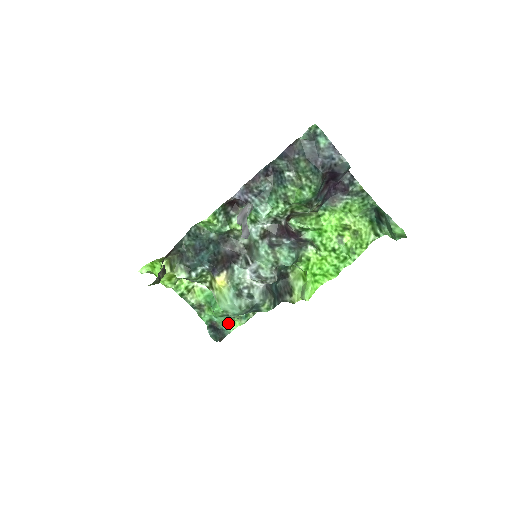
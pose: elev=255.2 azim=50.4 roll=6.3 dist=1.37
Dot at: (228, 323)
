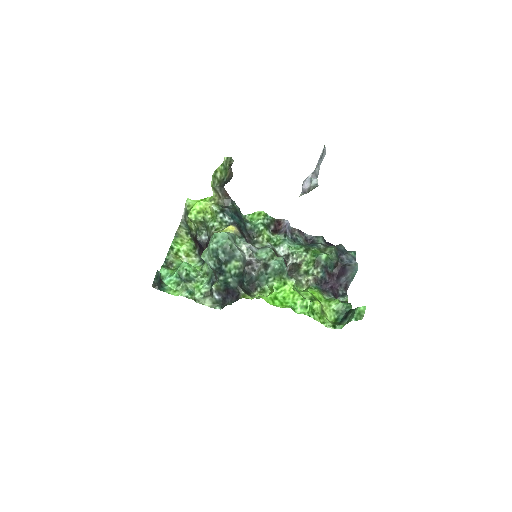
Dot at: (171, 288)
